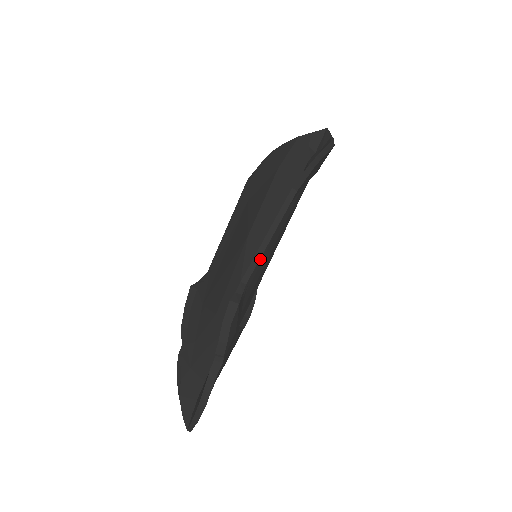
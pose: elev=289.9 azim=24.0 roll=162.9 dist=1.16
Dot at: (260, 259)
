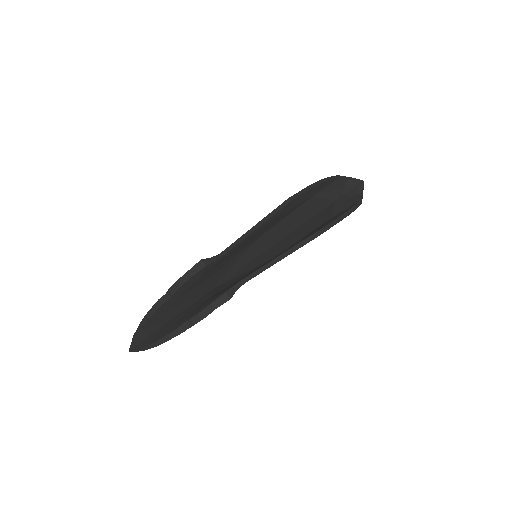
Dot at: occluded
